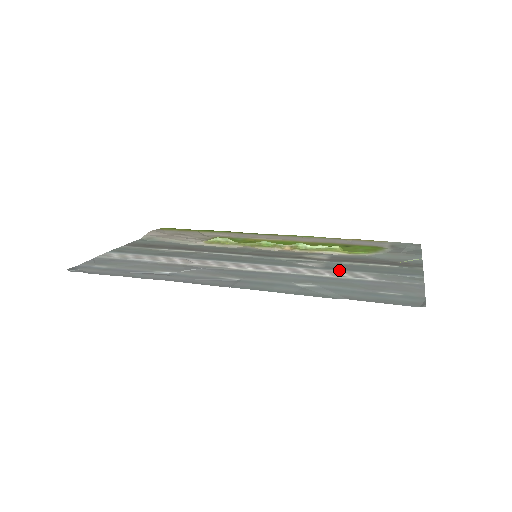
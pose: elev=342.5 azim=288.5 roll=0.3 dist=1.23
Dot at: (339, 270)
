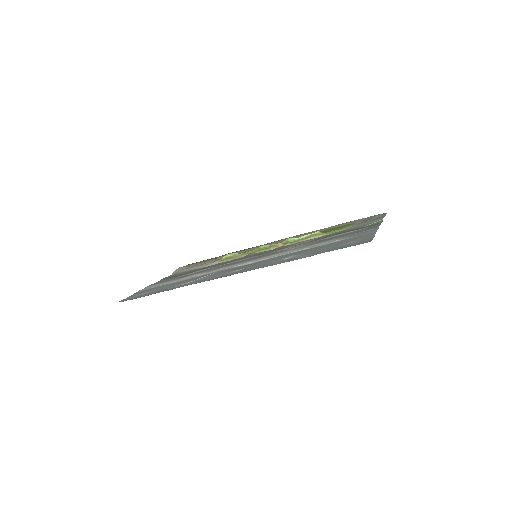
Dot at: (316, 243)
